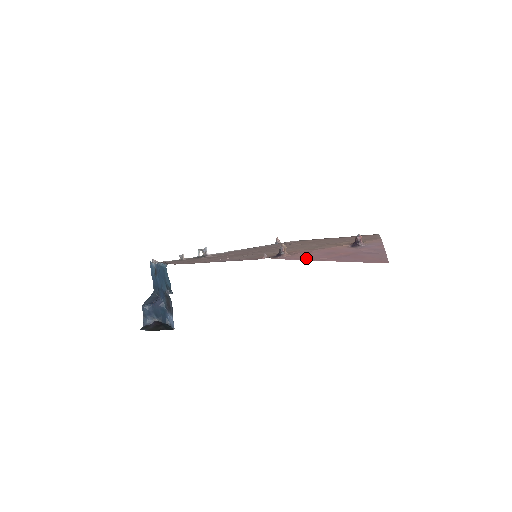
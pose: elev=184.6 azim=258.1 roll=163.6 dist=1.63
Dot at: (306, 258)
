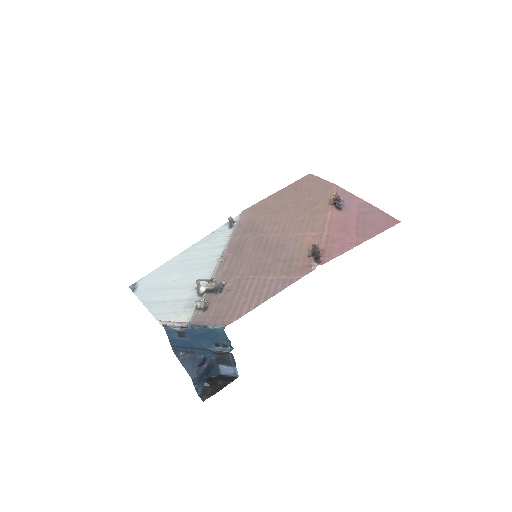
Dot at: (342, 248)
